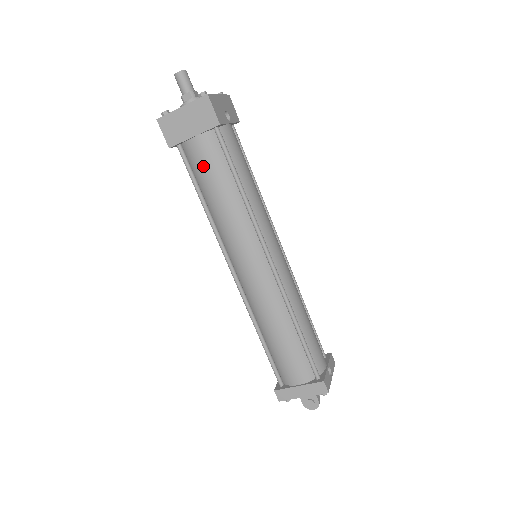
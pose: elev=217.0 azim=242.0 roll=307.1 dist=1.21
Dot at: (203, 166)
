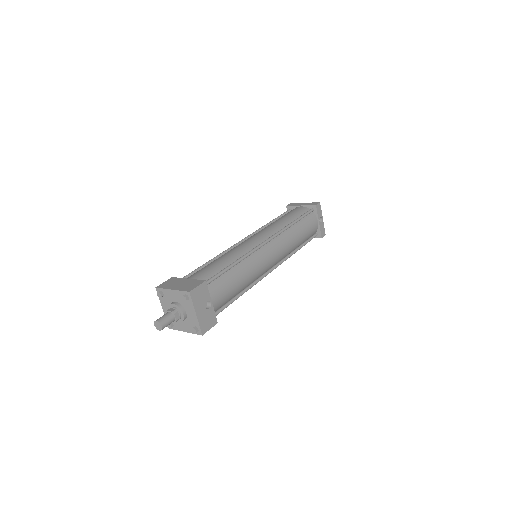
Dot at: occluded
